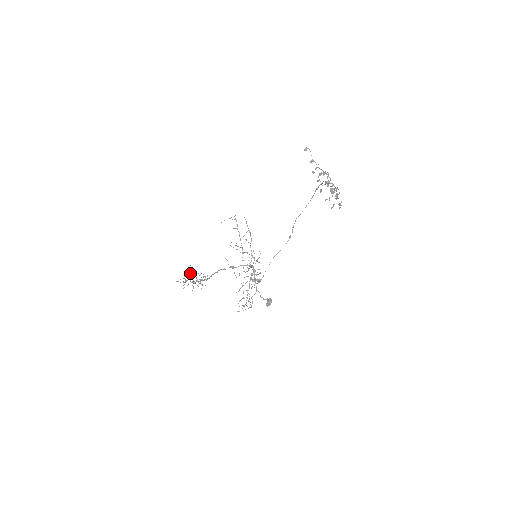
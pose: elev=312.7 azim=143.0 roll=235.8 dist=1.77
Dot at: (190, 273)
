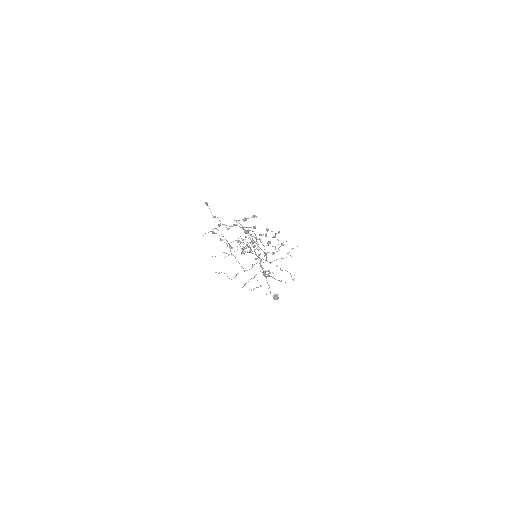
Dot at: (243, 239)
